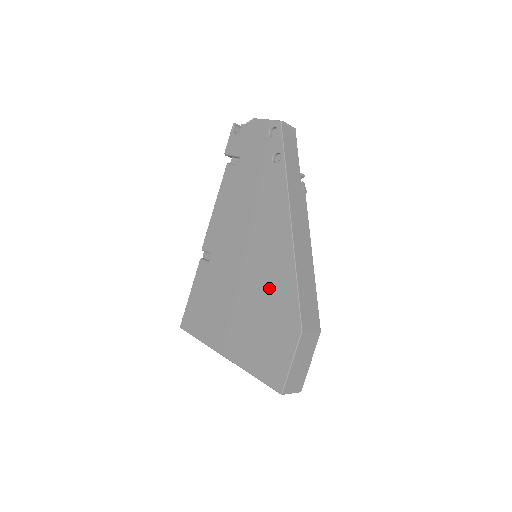
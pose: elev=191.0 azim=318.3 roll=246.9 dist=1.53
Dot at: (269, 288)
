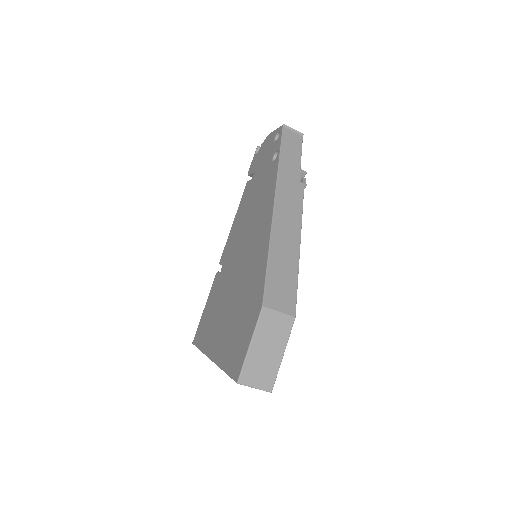
Dot at: (249, 274)
